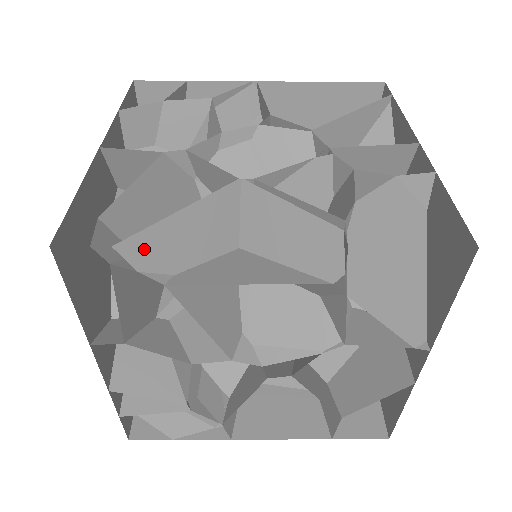
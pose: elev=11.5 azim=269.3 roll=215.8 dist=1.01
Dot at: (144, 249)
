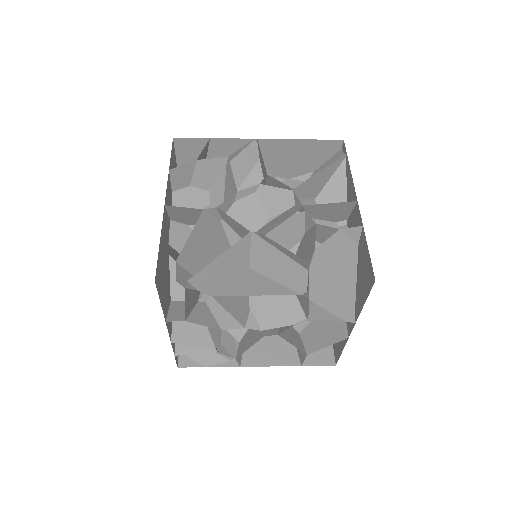
Dot at: (202, 279)
